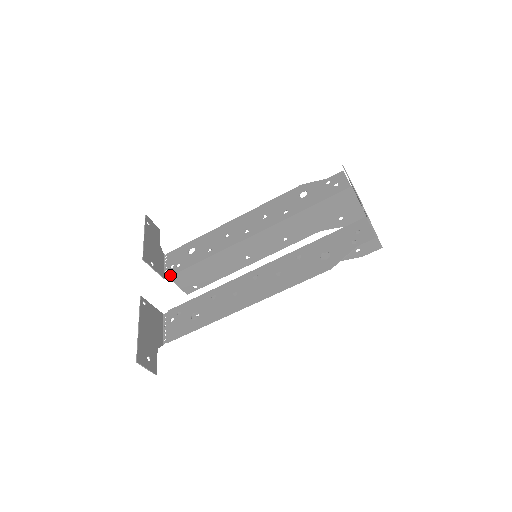
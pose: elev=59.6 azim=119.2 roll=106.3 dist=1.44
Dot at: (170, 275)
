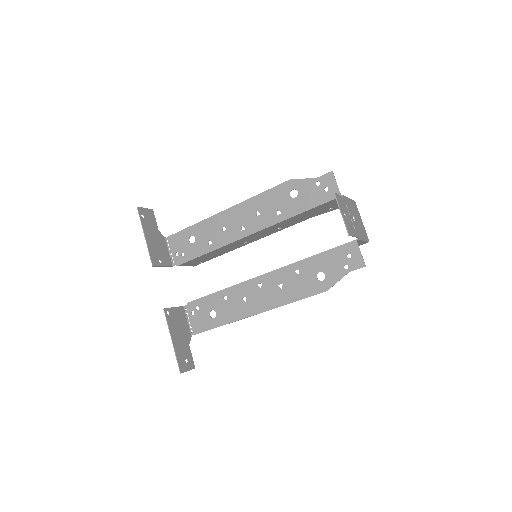
Dot at: (178, 264)
